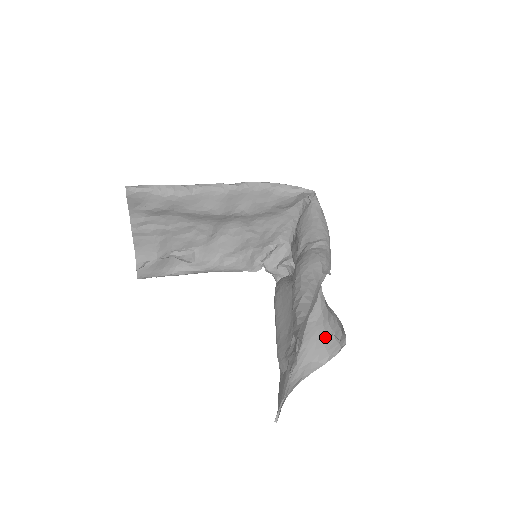
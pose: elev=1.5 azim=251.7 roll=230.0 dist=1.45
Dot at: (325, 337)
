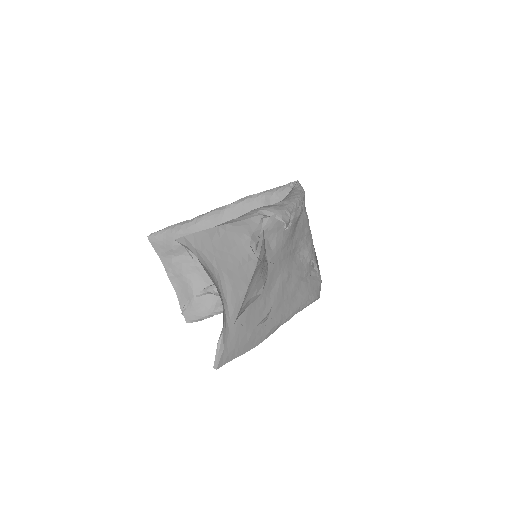
Dot at: (262, 269)
